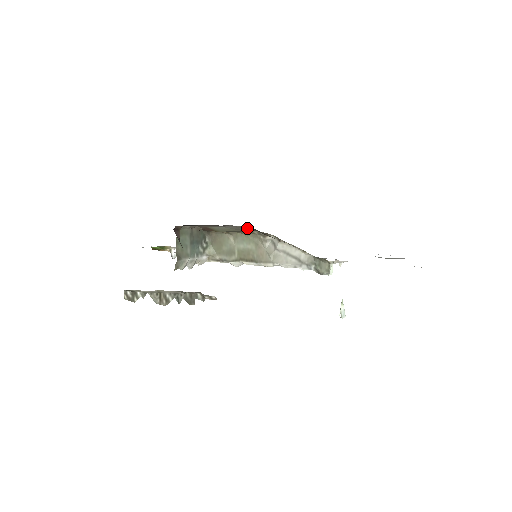
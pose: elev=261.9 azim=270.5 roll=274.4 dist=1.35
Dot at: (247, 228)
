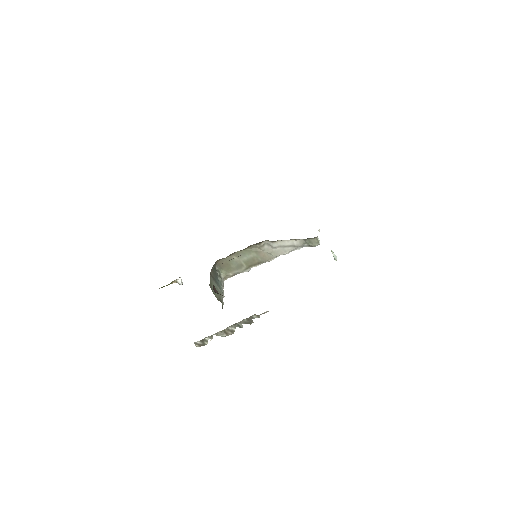
Dot at: occluded
